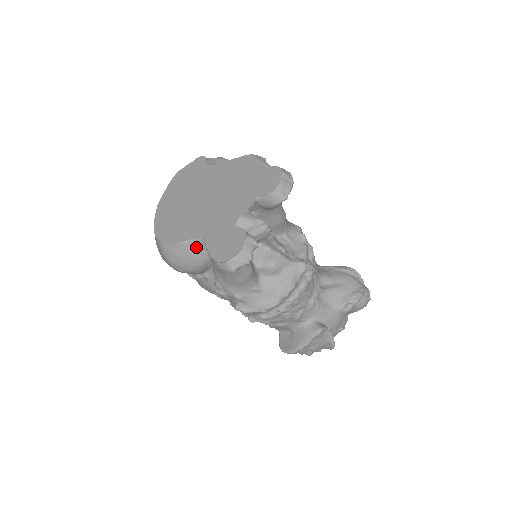
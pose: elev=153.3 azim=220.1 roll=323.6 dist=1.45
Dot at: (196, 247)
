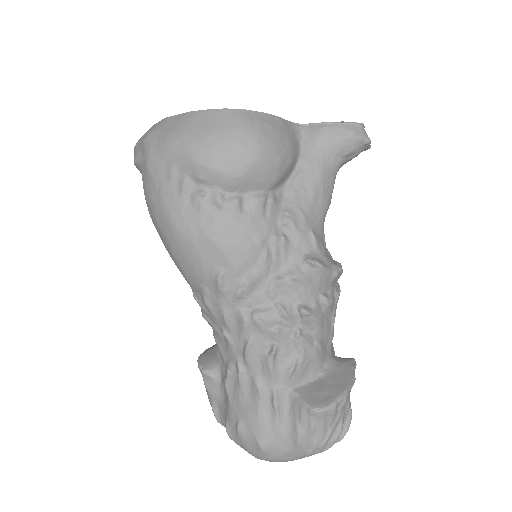
Dot at: (292, 131)
